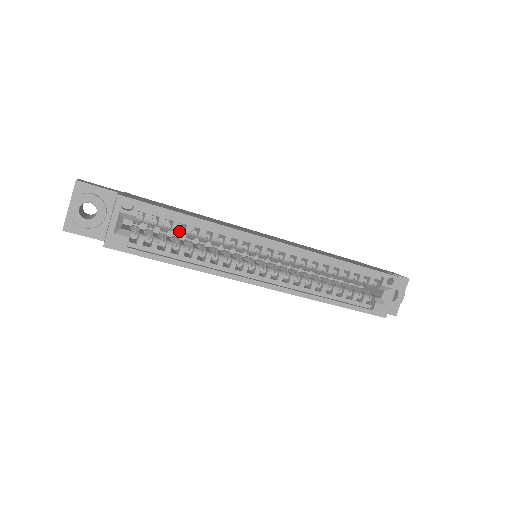
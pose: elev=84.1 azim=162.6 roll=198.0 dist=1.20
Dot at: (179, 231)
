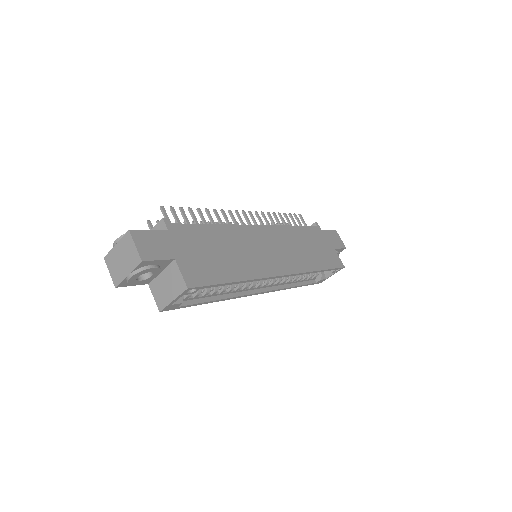
Dot at: occluded
